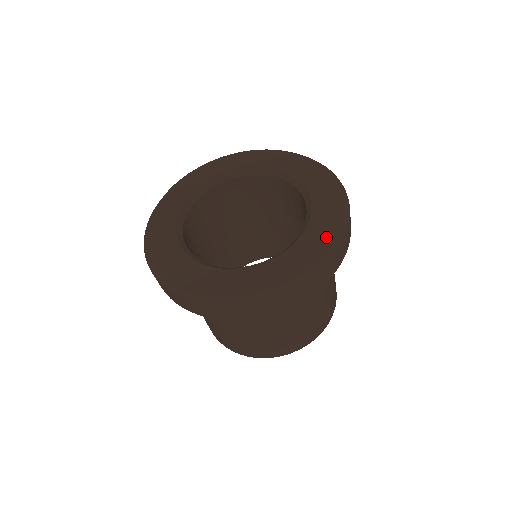
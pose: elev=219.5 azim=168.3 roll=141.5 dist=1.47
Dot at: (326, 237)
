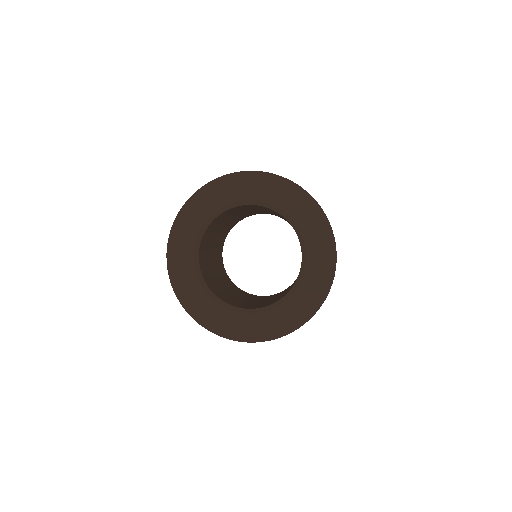
Dot at: (254, 332)
